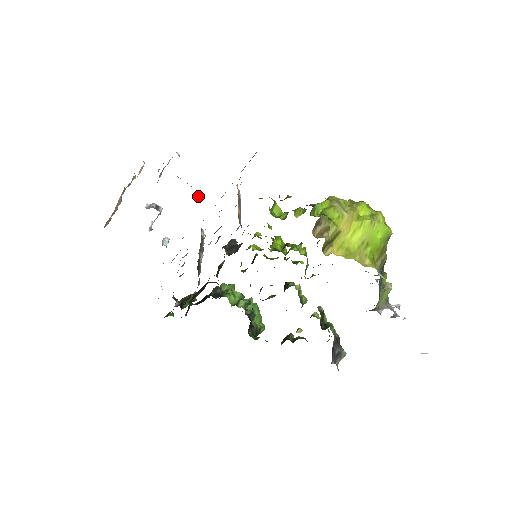
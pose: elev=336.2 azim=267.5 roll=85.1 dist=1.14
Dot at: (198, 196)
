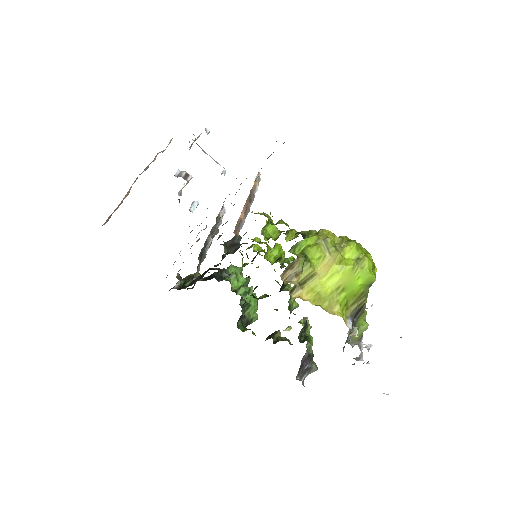
Dot at: occluded
